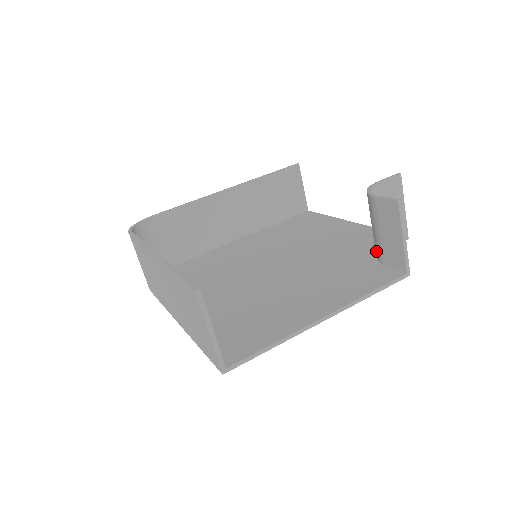
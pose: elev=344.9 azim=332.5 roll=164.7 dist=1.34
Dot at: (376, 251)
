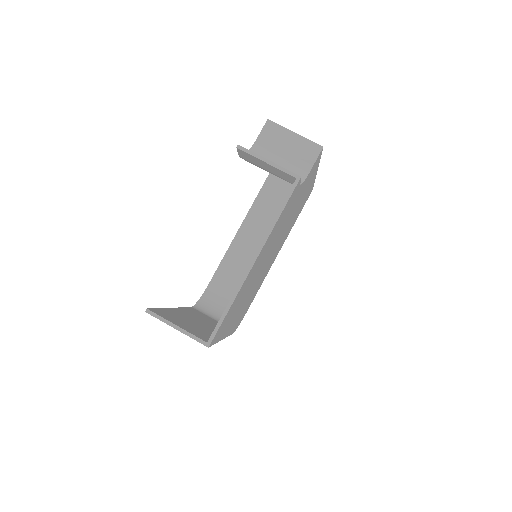
Dot at: occluded
